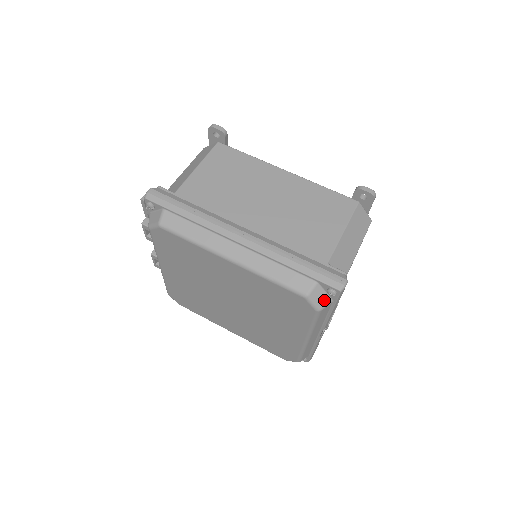
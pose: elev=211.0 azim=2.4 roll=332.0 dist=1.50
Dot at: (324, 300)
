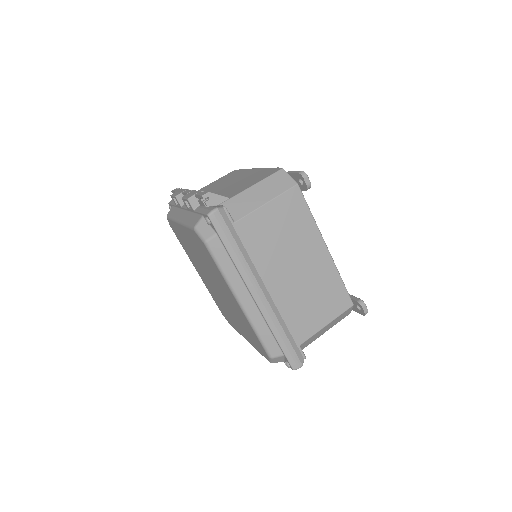
Dot at: (279, 361)
